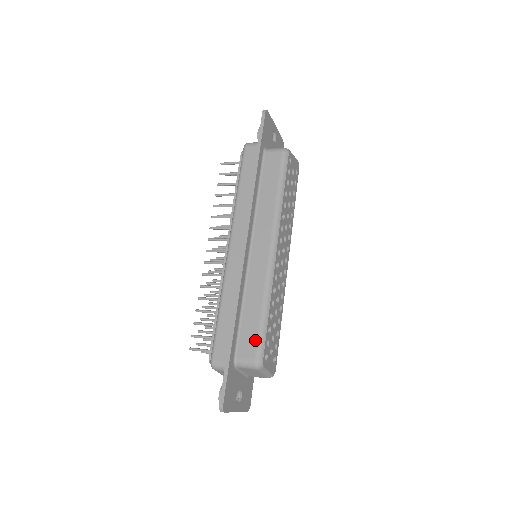
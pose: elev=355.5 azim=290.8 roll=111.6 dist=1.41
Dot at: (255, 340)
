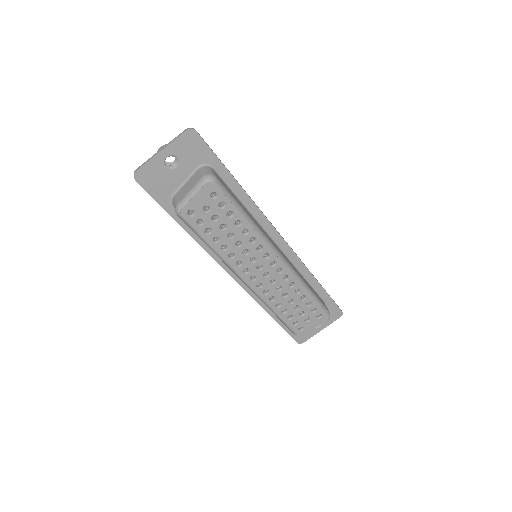
Dot at: (284, 324)
